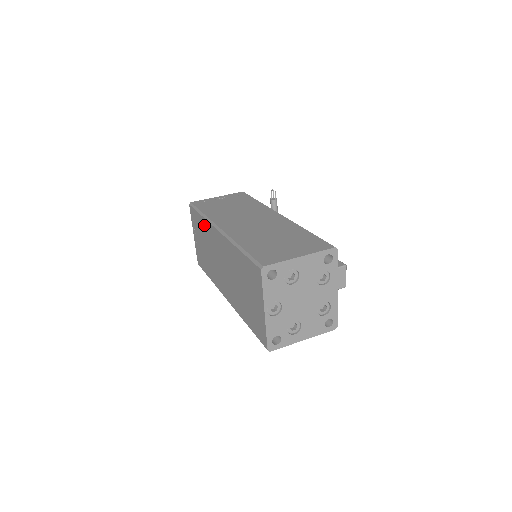
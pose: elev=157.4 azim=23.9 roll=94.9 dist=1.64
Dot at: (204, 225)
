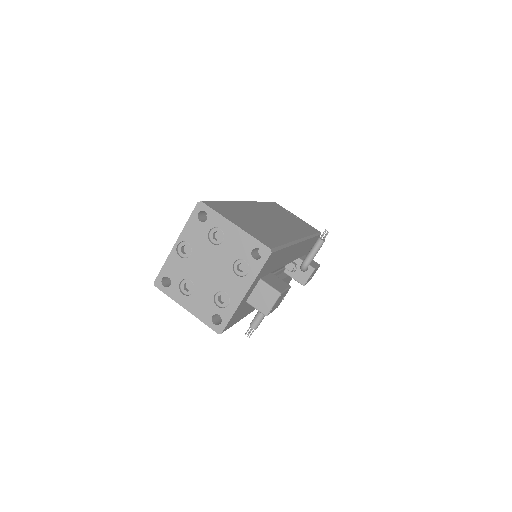
Dot at: occluded
